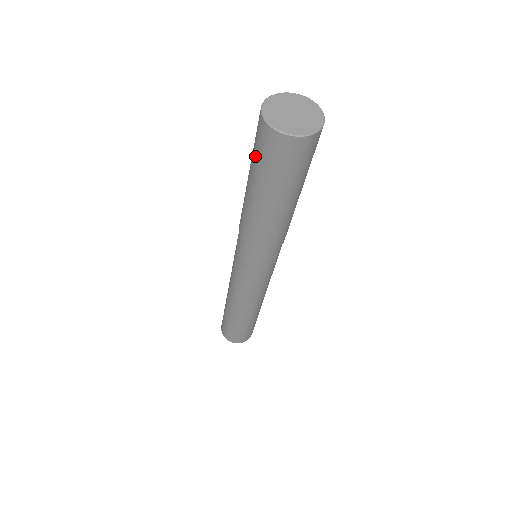
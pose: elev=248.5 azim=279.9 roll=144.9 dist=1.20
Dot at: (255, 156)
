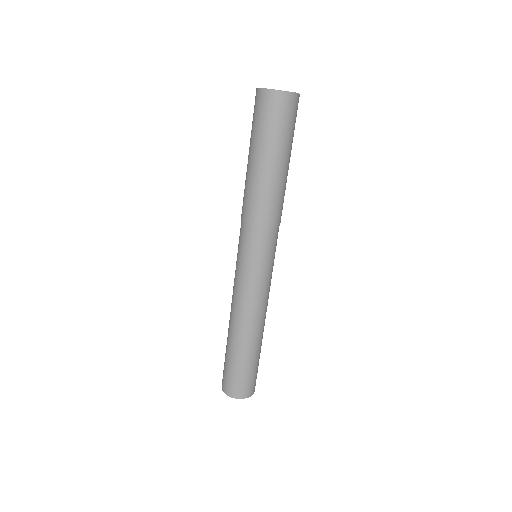
Dot at: (253, 124)
